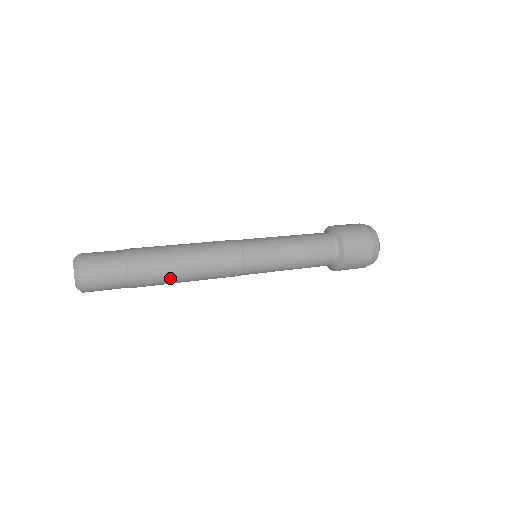
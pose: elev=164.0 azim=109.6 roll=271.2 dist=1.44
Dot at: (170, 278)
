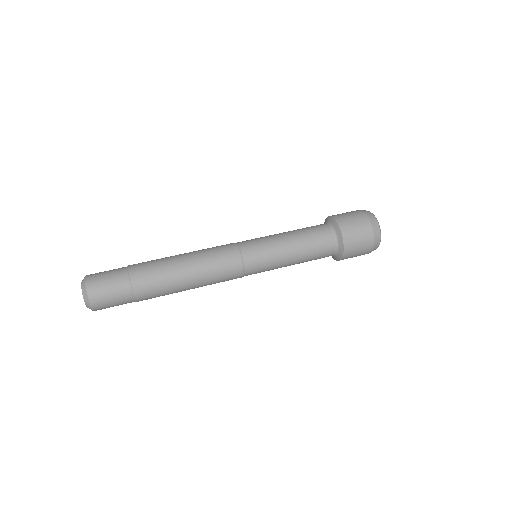
Dot at: occluded
